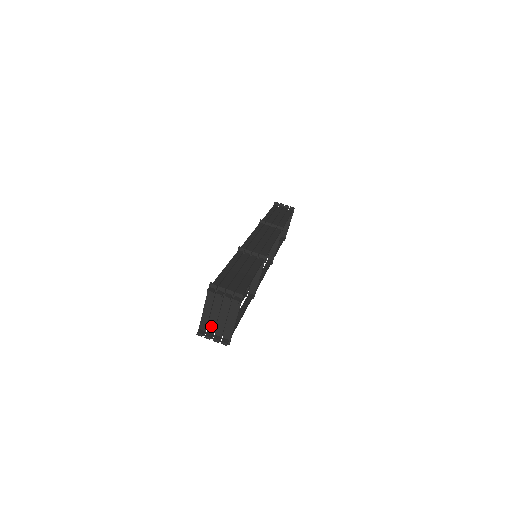
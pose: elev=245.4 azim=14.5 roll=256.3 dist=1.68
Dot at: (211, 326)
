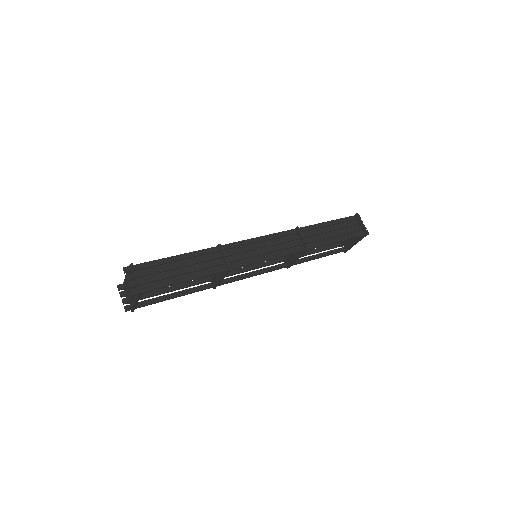
Dot at: (127, 290)
